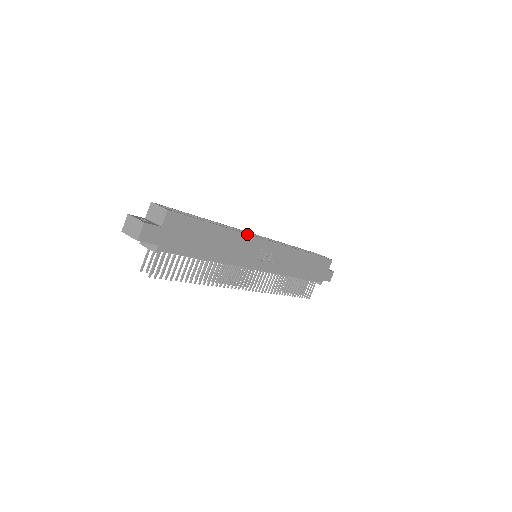
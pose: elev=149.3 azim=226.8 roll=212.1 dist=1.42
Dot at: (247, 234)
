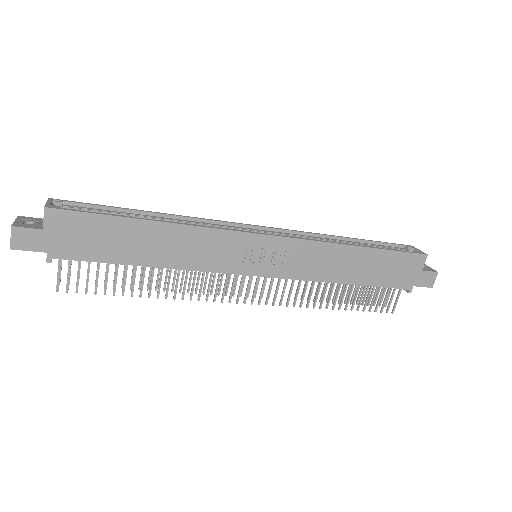
Dot at: (211, 228)
